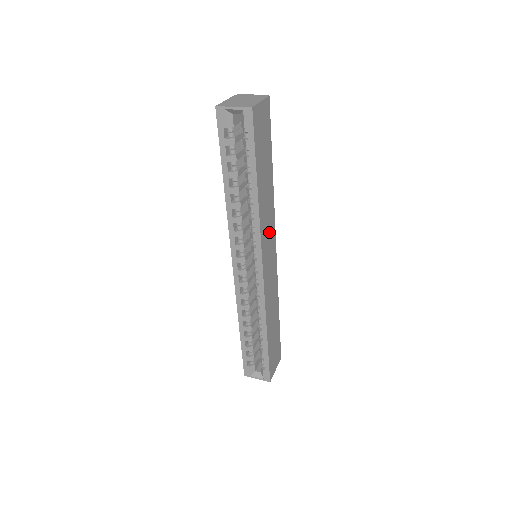
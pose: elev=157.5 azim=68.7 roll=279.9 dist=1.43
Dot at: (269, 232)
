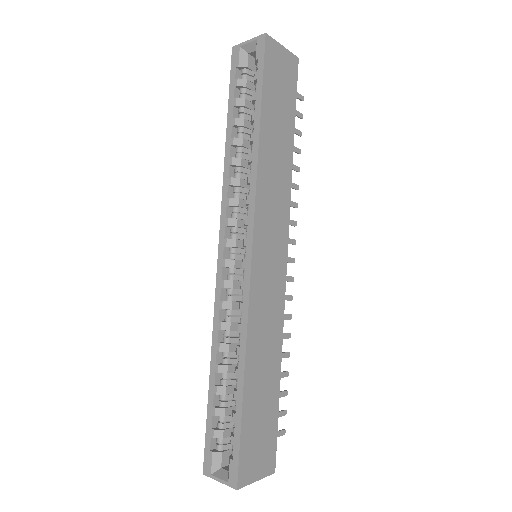
Dot at: (275, 214)
